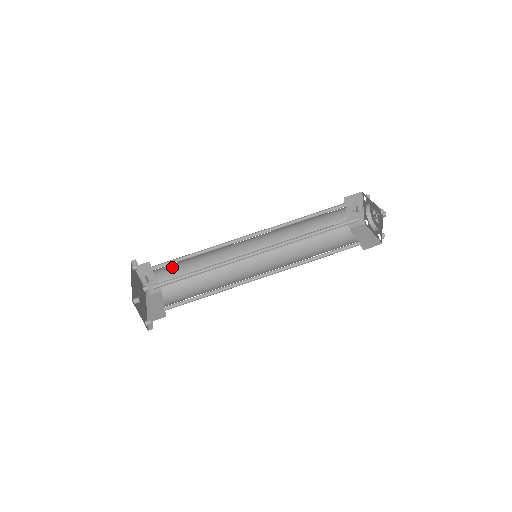
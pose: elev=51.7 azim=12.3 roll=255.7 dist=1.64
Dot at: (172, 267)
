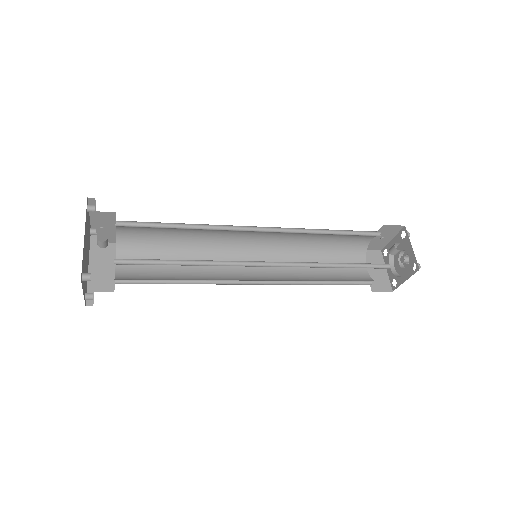
Dot at: (143, 227)
